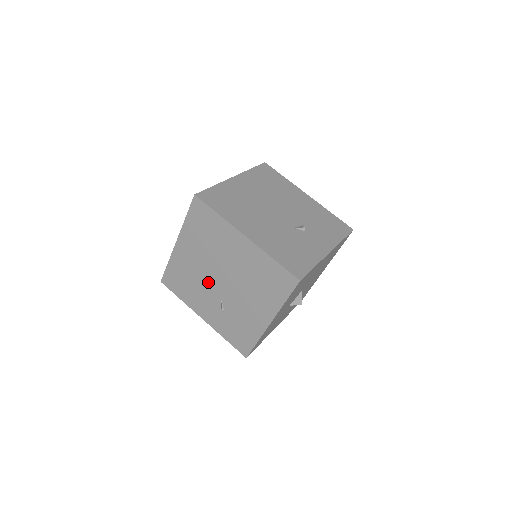
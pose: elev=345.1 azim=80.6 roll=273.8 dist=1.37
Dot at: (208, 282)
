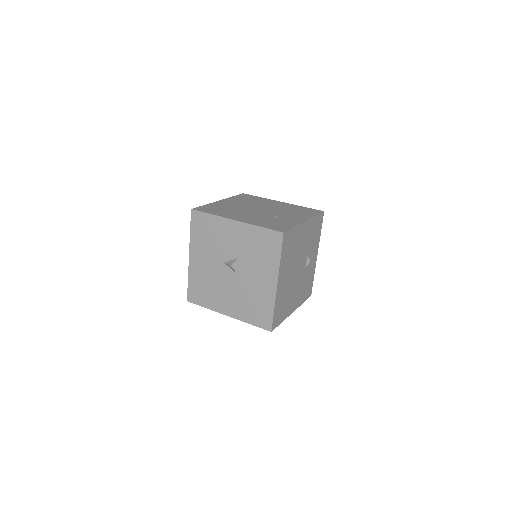
Dot at: occluded
